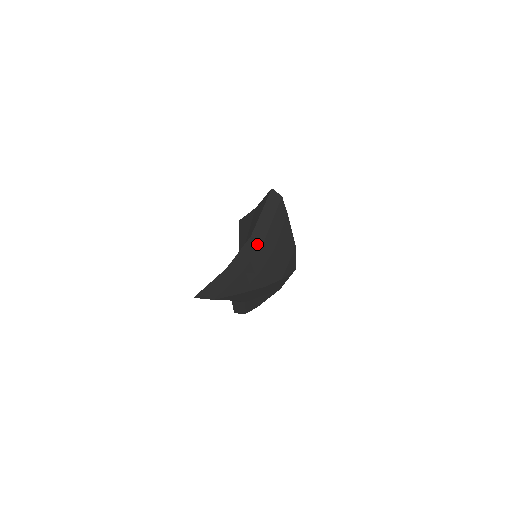
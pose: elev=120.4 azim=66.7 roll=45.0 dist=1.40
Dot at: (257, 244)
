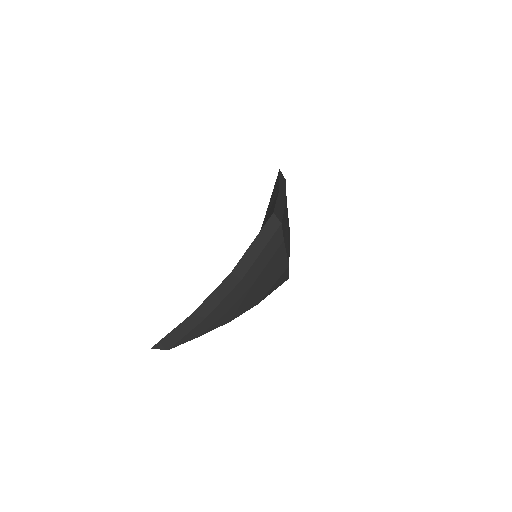
Dot at: (233, 283)
